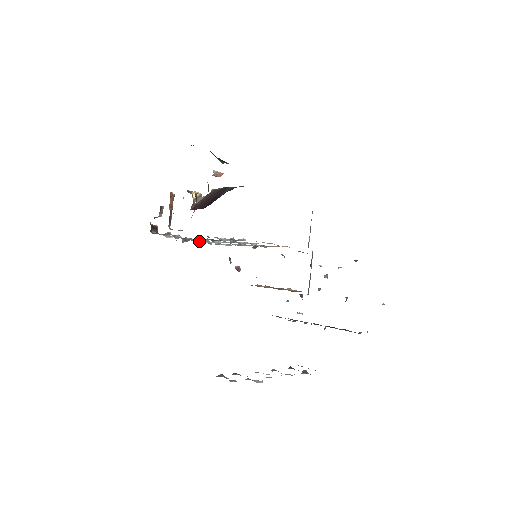
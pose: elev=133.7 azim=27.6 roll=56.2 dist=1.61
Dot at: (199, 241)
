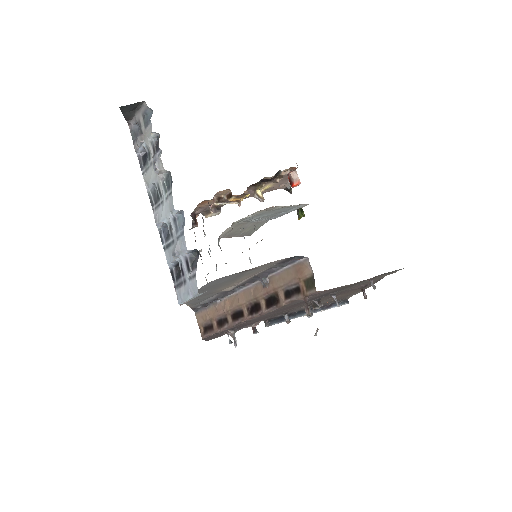
Dot at: occluded
